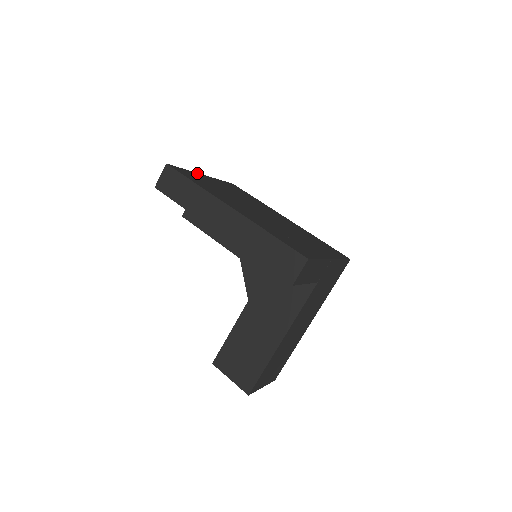
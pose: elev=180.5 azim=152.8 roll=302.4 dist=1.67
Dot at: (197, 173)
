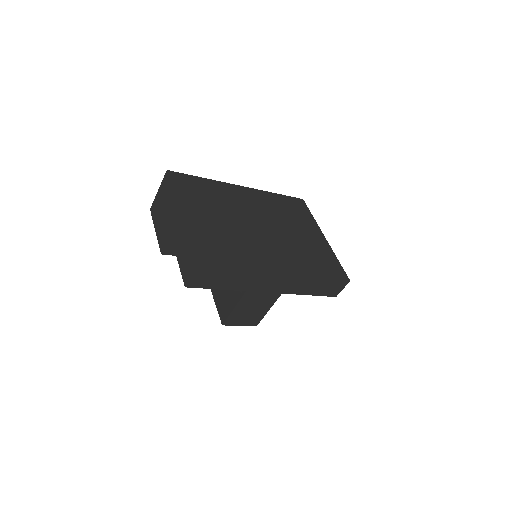
Dot at: (185, 224)
